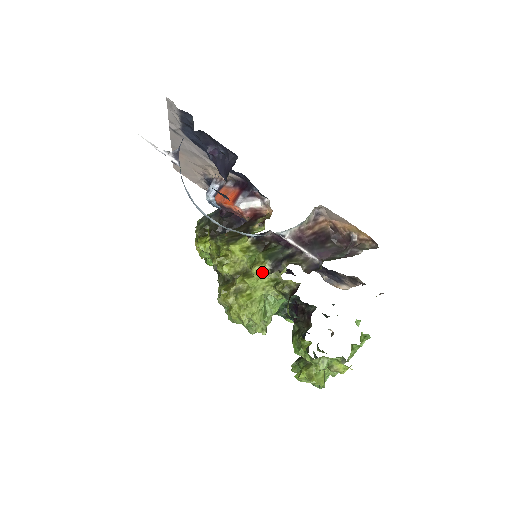
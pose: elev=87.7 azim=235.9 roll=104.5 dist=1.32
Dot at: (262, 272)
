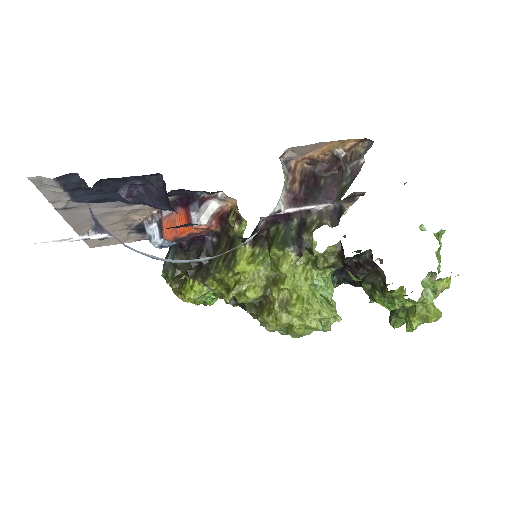
Dot at: (291, 265)
